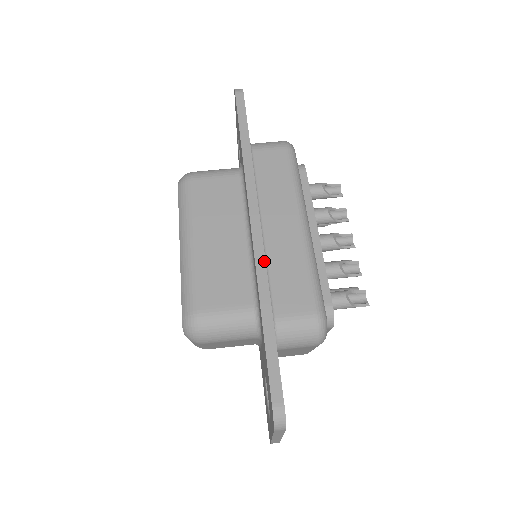
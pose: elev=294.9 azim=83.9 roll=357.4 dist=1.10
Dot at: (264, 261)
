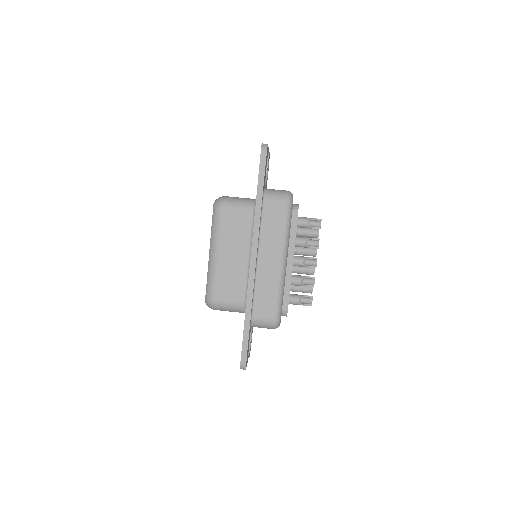
Dot at: (253, 288)
